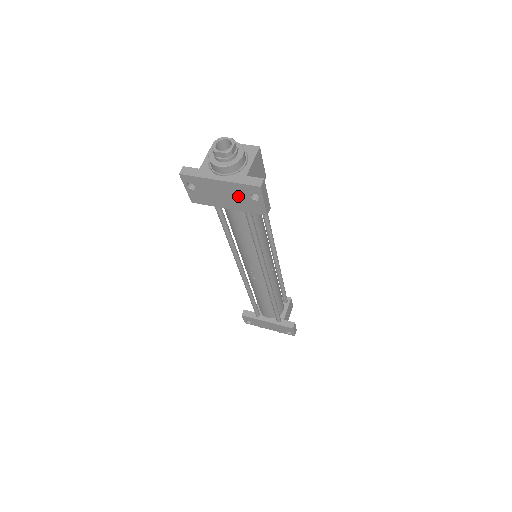
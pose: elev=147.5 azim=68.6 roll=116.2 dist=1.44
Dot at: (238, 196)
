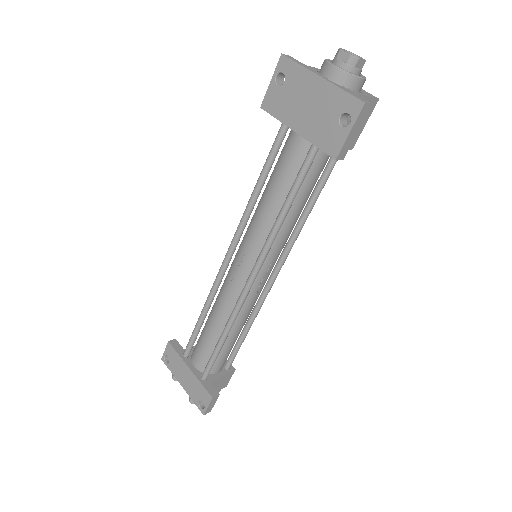
Dot at: (324, 112)
